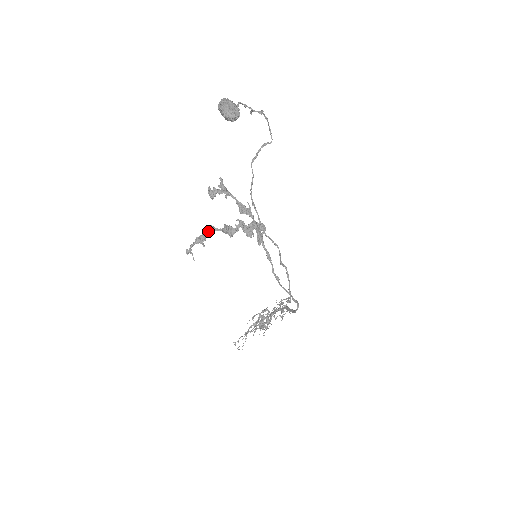
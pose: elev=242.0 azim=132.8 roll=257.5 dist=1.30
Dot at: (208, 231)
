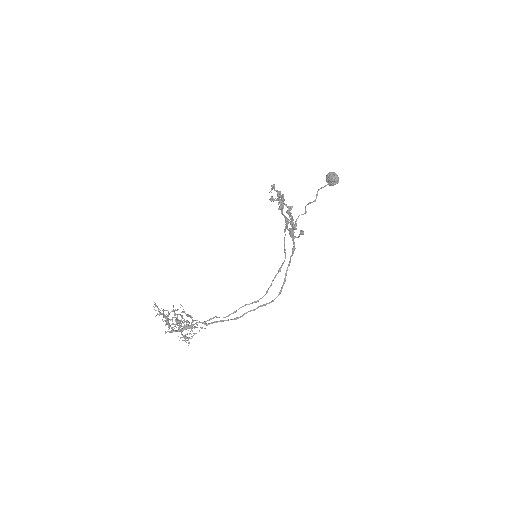
Dot at: occluded
